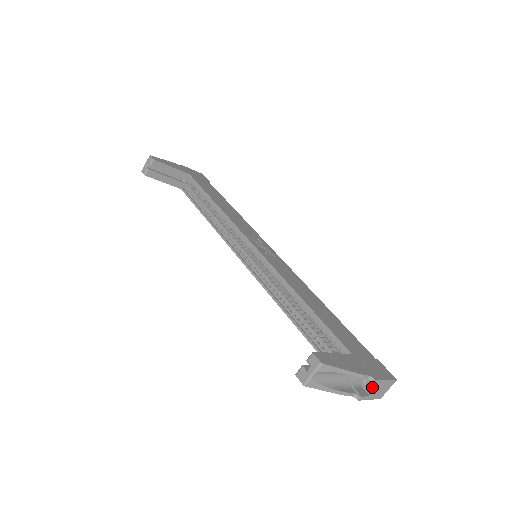
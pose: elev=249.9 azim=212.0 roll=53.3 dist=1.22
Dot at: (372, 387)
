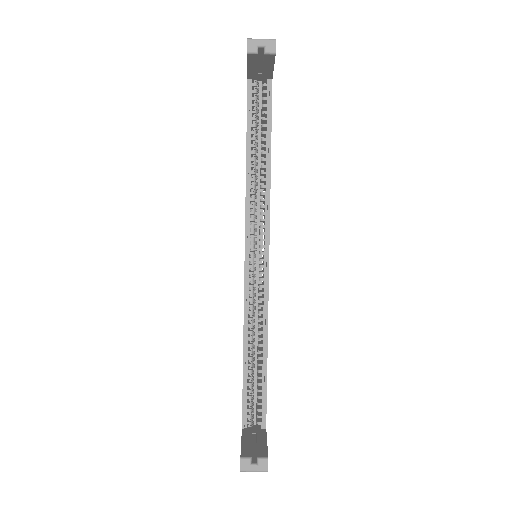
Dot at: occluded
